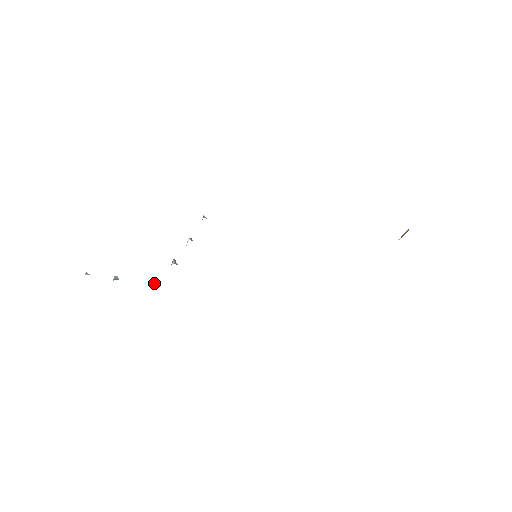
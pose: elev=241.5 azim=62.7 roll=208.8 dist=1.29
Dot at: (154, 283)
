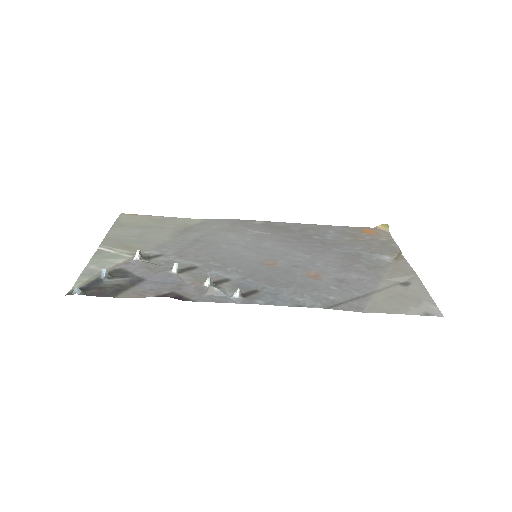
Dot at: (139, 255)
